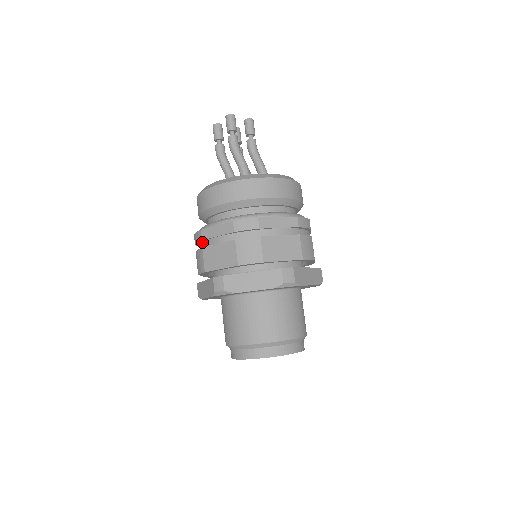
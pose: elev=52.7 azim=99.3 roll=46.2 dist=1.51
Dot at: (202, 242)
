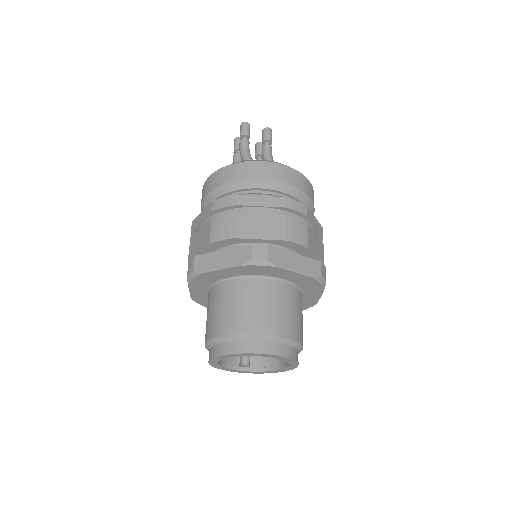
Dot at: occluded
